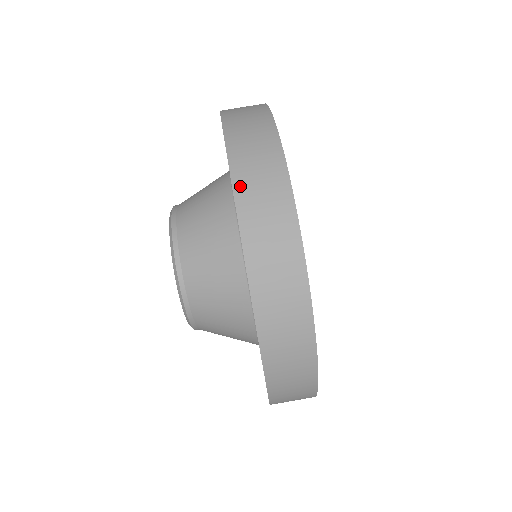
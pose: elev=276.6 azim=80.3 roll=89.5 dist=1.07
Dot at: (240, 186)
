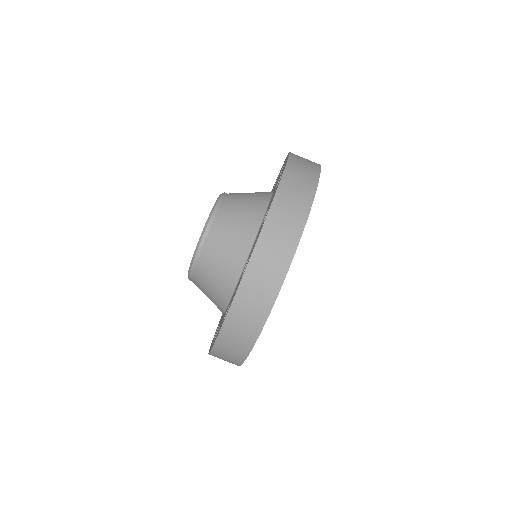
Dot at: (285, 184)
